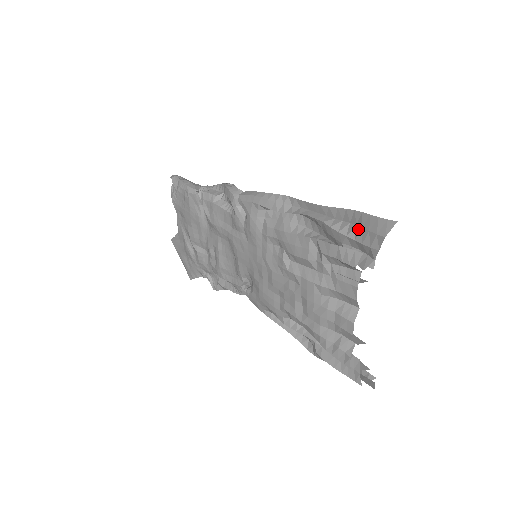
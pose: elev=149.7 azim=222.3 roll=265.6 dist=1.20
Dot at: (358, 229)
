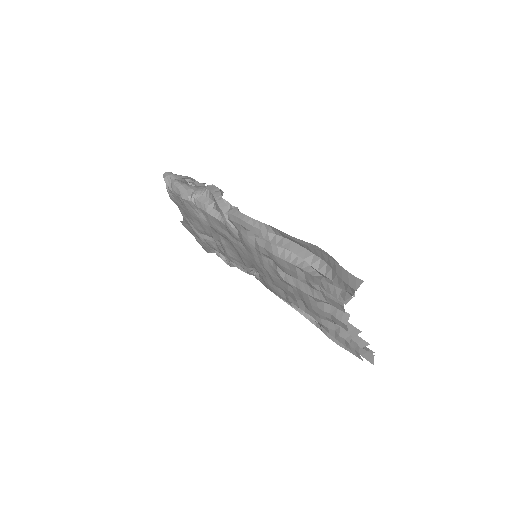
Dot at: (334, 273)
